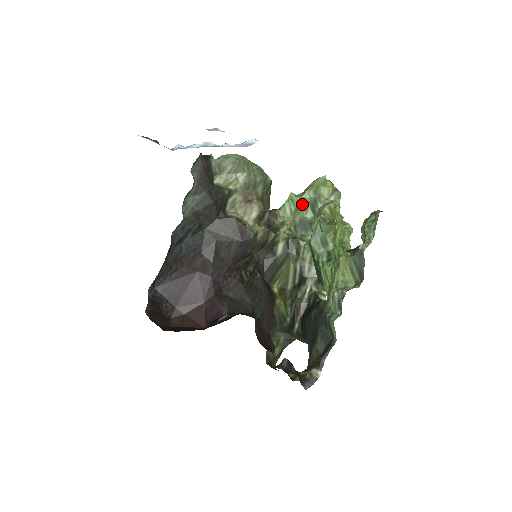
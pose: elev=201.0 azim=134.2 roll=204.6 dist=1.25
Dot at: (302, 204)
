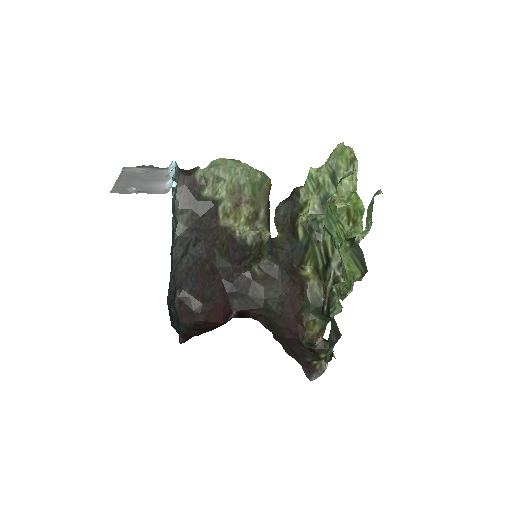
Dot at: (322, 180)
